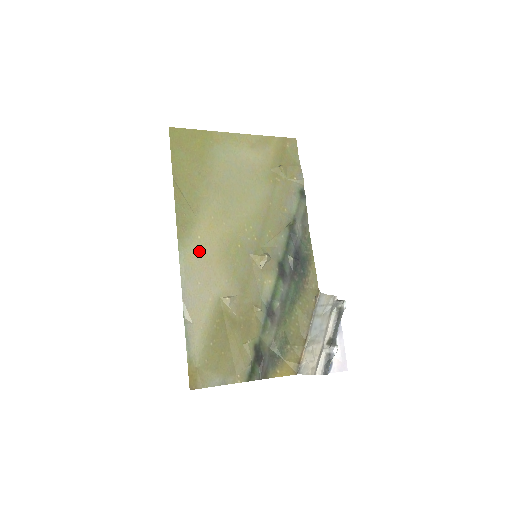
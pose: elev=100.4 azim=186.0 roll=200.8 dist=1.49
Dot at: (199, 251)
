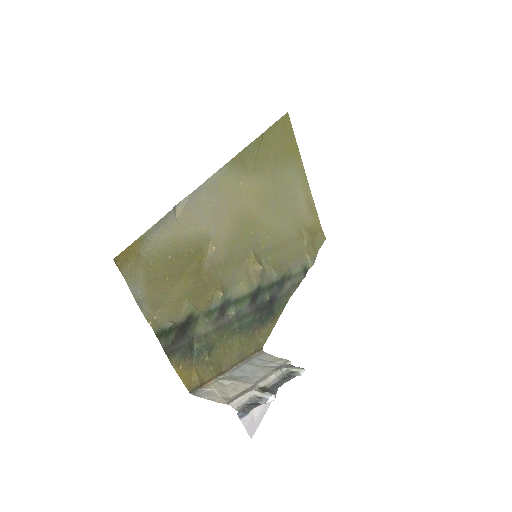
Dot at: (232, 190)
